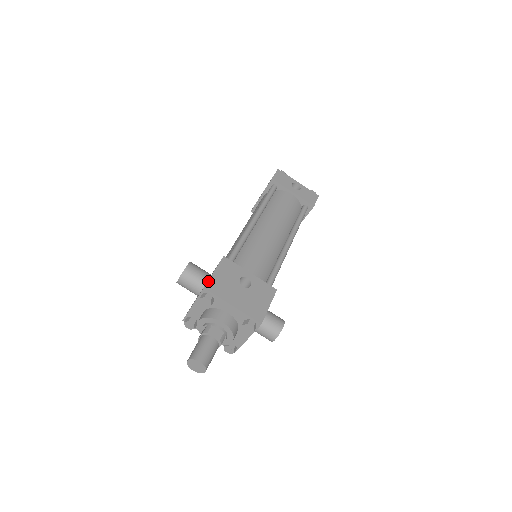
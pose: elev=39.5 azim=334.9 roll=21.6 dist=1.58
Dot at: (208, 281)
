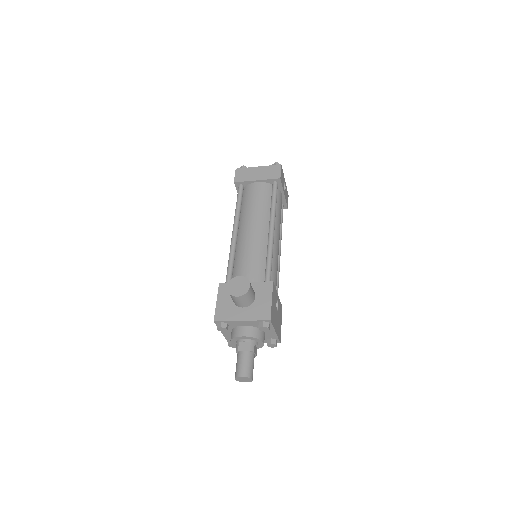
Dot at: (271, 312)
